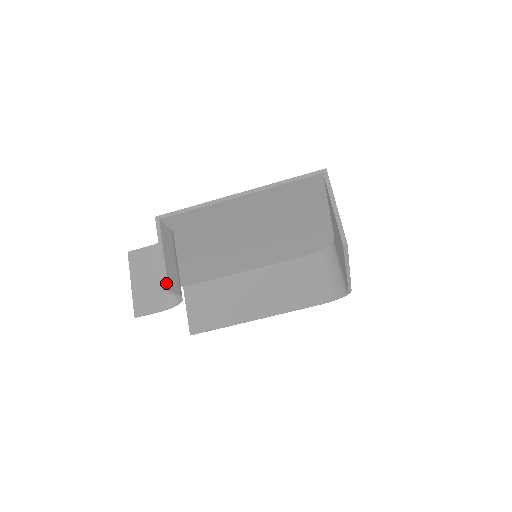
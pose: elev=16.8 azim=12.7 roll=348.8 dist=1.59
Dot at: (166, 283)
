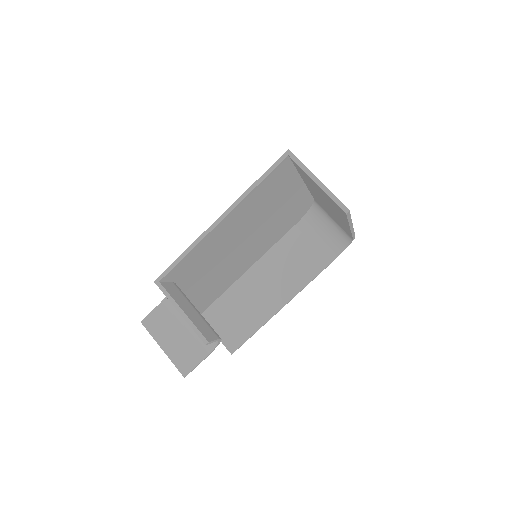
Dot at: (202, 337)
